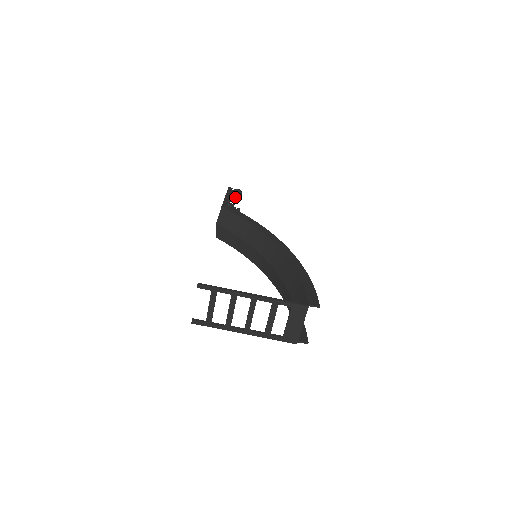
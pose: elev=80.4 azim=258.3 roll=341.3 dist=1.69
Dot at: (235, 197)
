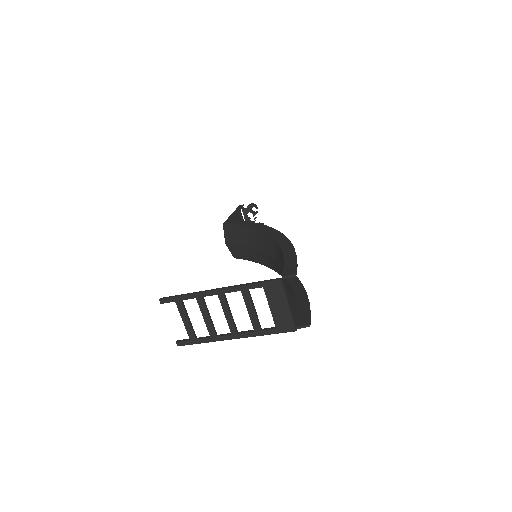
Dot at: occluded
